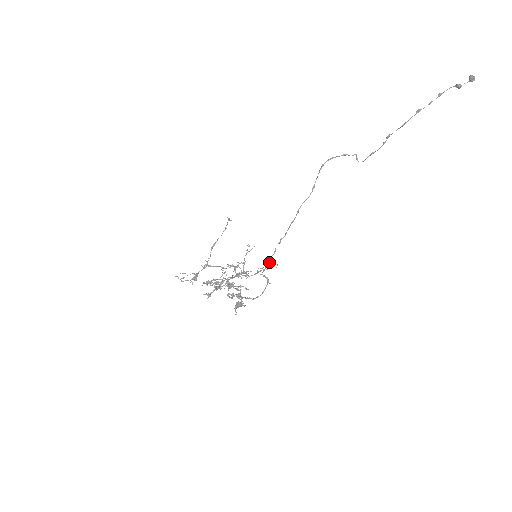
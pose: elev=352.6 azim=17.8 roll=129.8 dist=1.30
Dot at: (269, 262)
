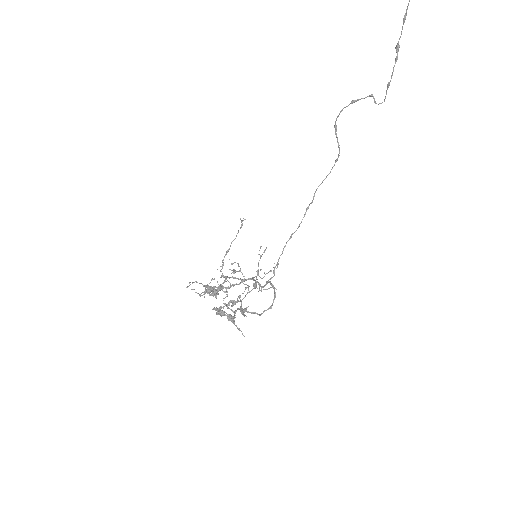
Dot at: (276, 265)
